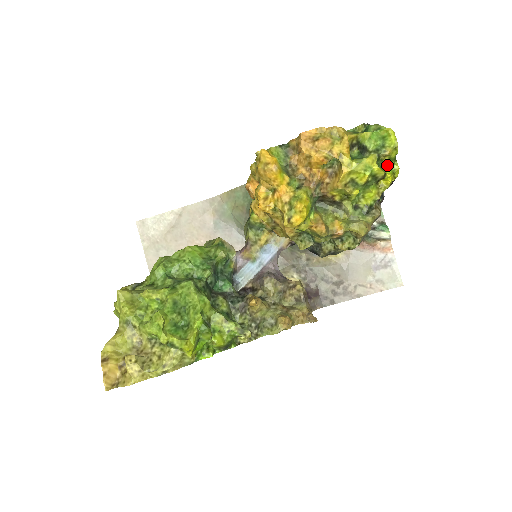
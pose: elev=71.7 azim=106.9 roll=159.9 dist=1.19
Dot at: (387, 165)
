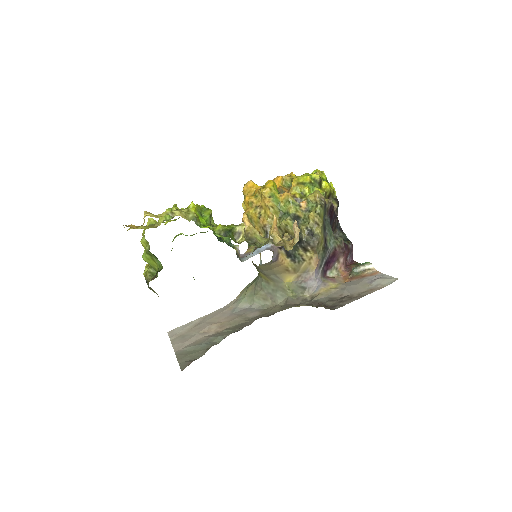
Dot at: occluded
